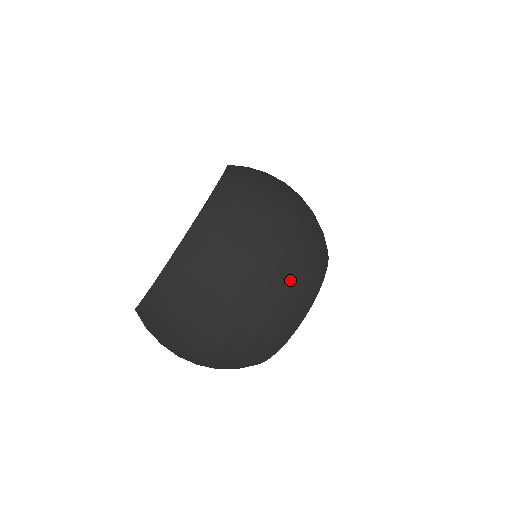
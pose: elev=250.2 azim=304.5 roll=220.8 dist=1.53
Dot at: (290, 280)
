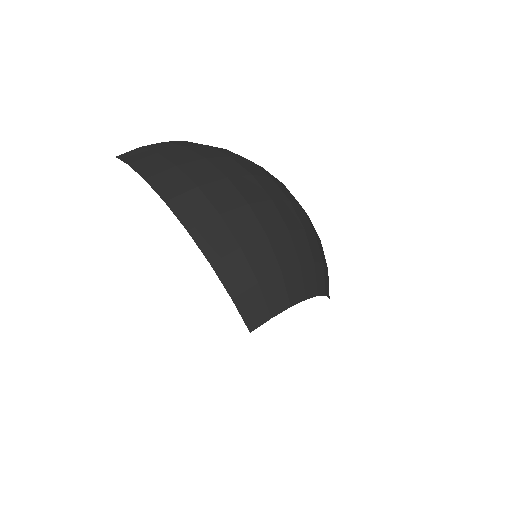
Dot at: occluded
